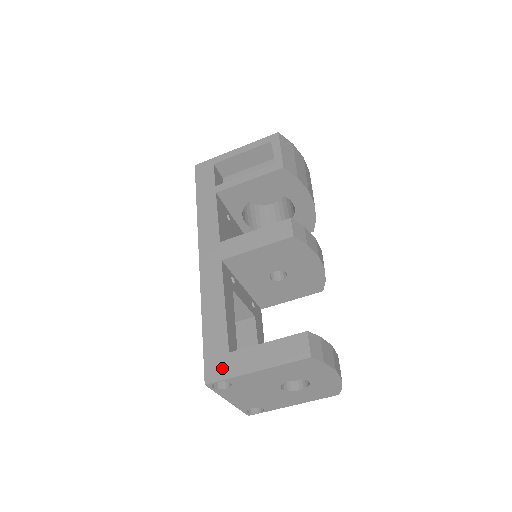
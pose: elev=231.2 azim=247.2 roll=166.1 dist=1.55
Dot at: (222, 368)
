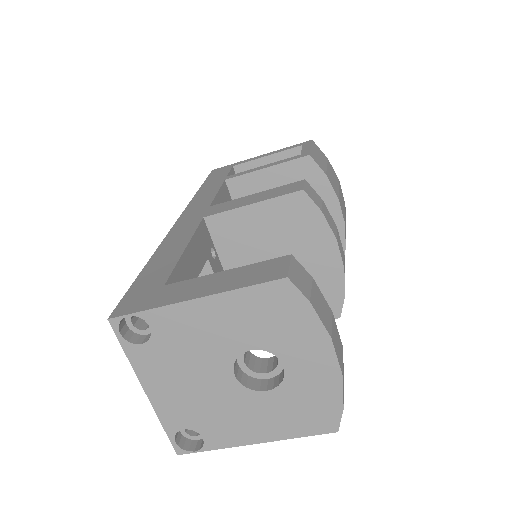
Dot at: (144, 300)
